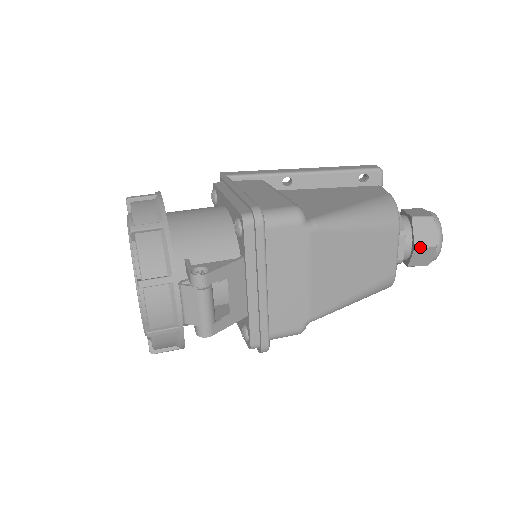
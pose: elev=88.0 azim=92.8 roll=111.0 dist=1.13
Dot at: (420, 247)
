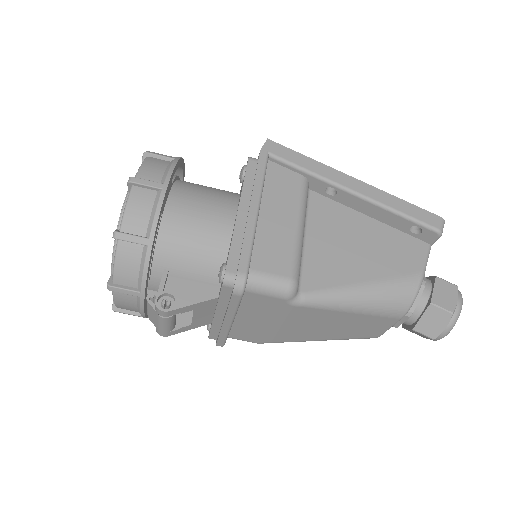
Dot at: (418, 332)
